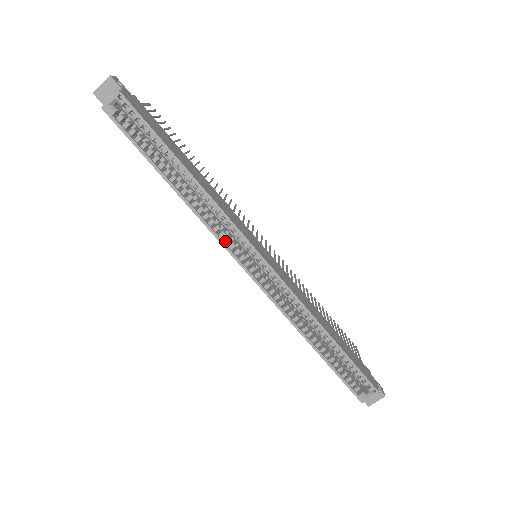
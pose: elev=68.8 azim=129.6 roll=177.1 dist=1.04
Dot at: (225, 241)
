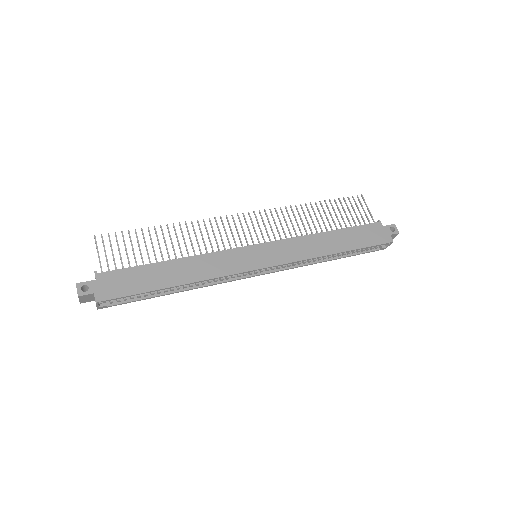
Dot at: (233, 278)
